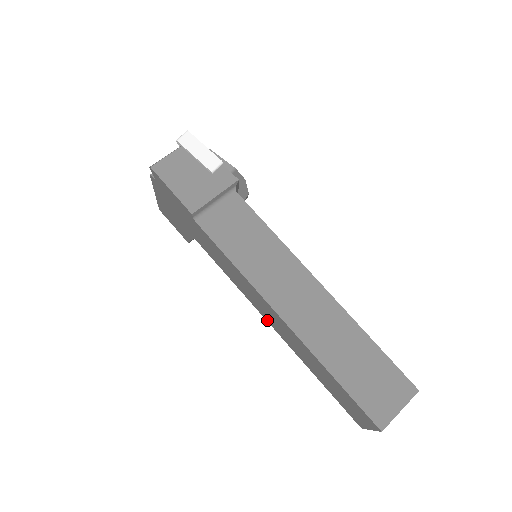
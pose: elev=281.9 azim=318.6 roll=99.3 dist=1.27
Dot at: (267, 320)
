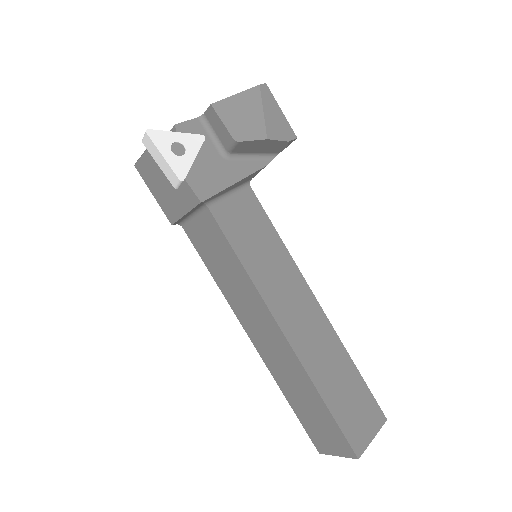
Dot at: occluded
